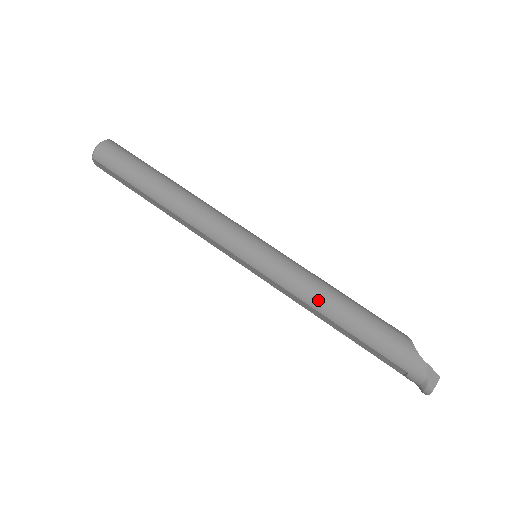
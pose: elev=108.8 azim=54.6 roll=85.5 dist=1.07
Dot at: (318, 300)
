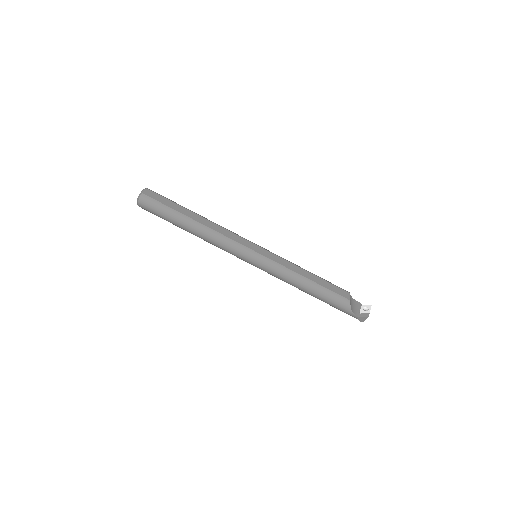
Dot at: (294, 286)
